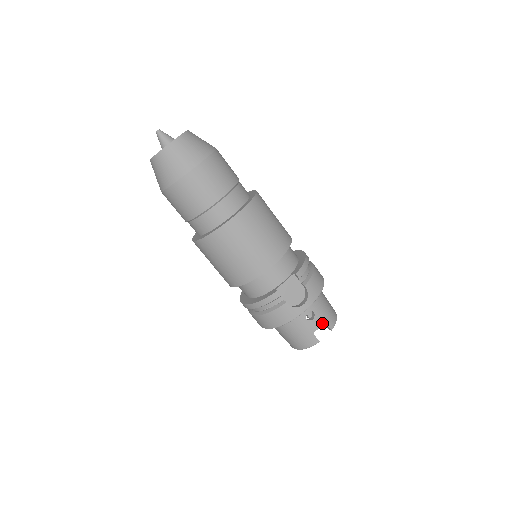
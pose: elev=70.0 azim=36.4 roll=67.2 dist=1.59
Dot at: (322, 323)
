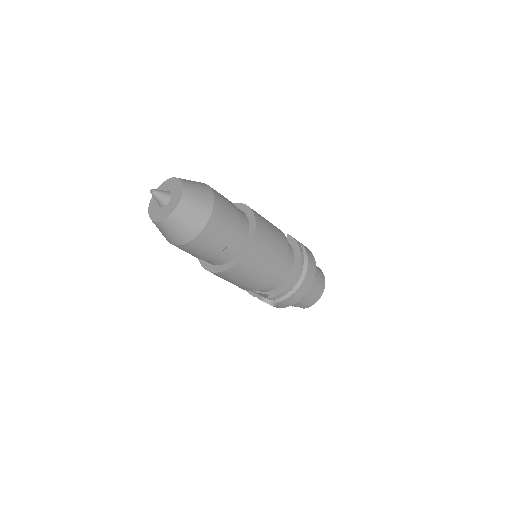
Dot at: (295, 306)
